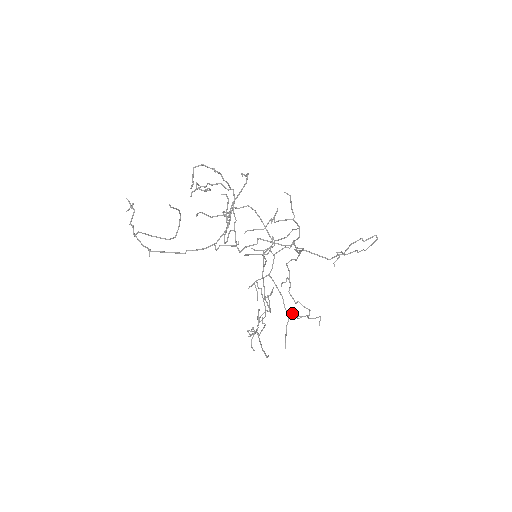
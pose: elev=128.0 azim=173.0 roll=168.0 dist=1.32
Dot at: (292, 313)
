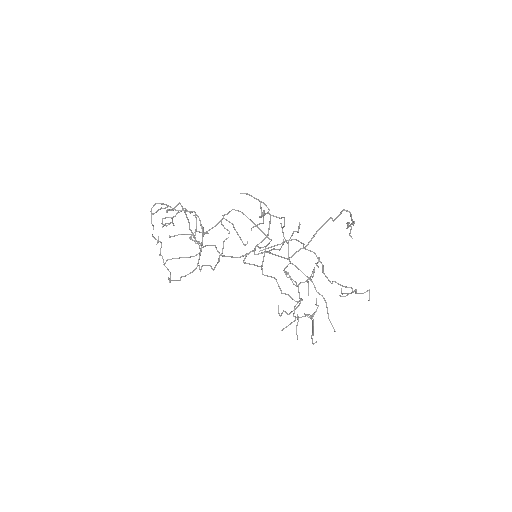
Dot at: (341, 290)
